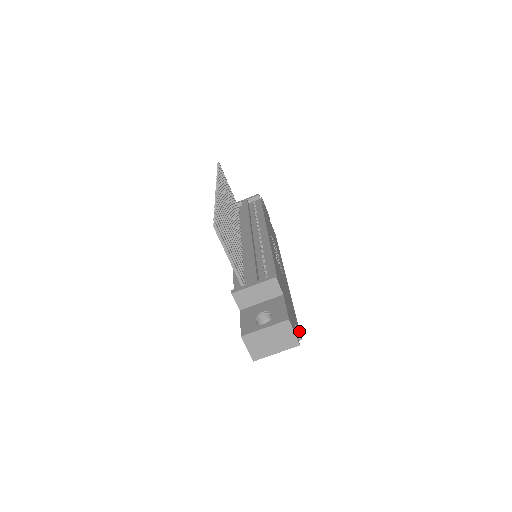
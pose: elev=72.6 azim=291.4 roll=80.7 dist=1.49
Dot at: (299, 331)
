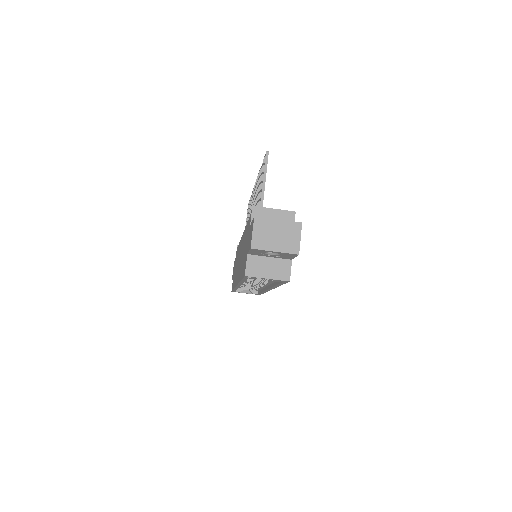
Dot at: occluded
